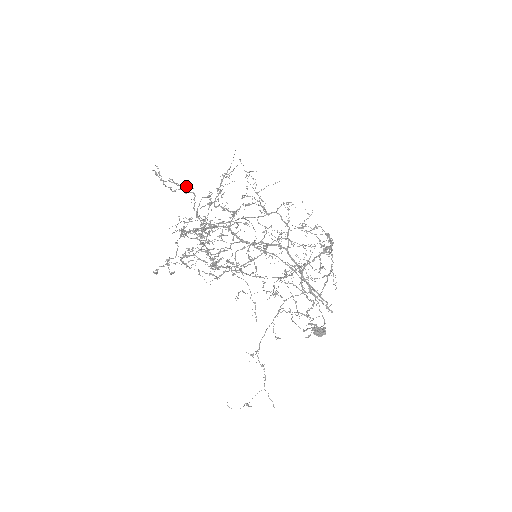
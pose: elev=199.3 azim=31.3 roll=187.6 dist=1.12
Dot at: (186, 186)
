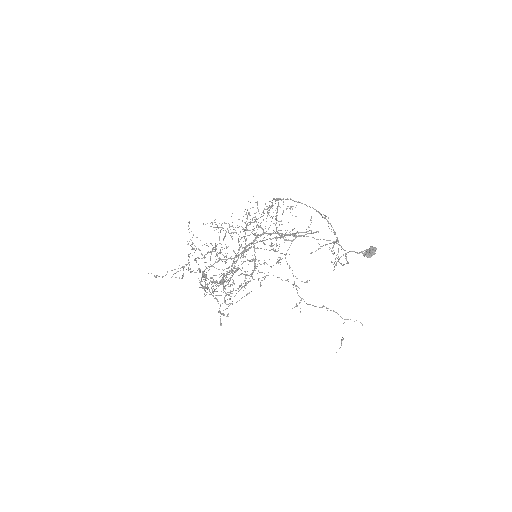
Dot at: occluded
